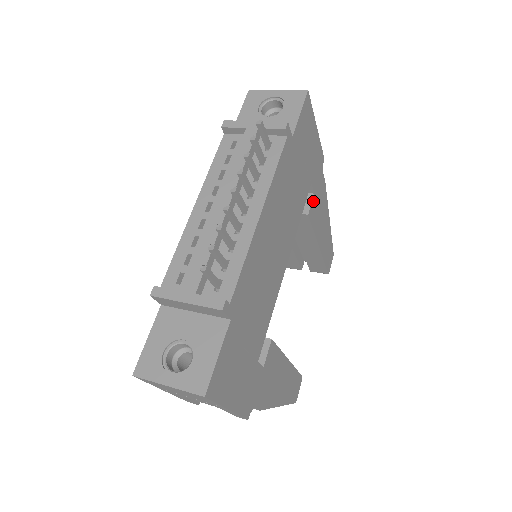
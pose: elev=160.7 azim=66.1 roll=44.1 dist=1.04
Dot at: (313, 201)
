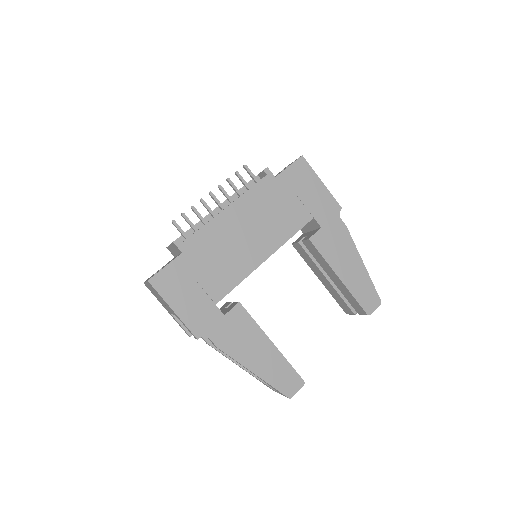
Dot at: (320, 233)
